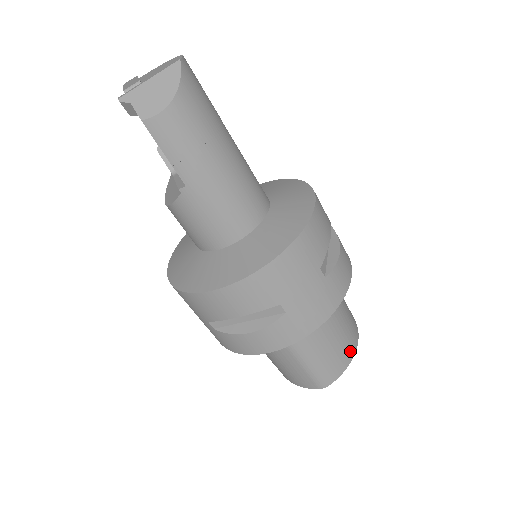
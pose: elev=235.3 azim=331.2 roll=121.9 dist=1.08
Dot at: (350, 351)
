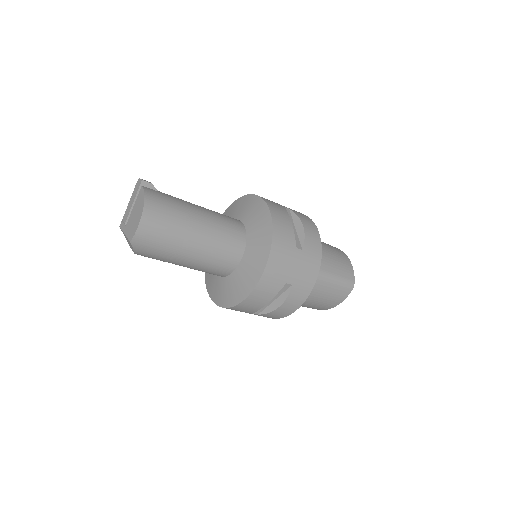
Dot at: (323, 308)
